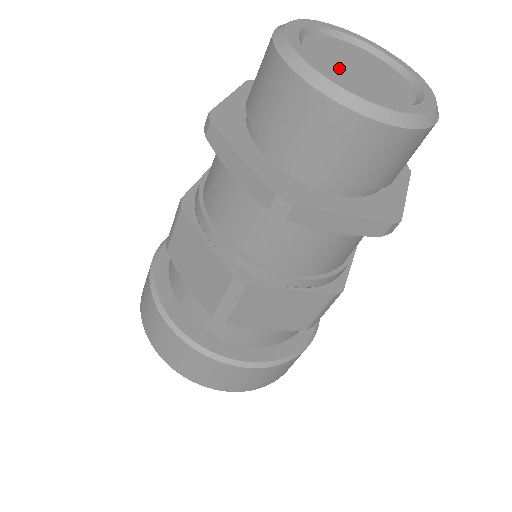
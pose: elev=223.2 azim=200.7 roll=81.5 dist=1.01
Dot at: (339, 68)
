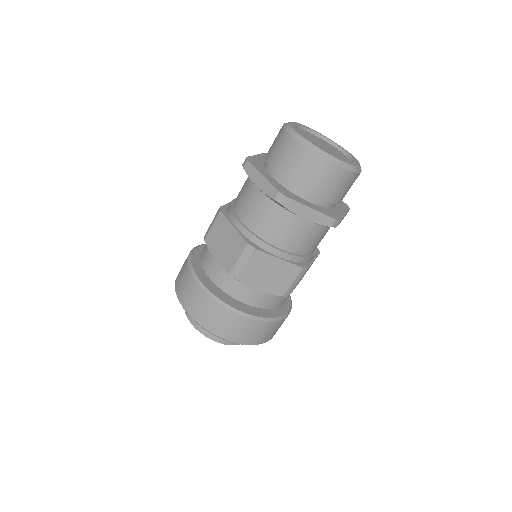
Dot at: (314, 142)
